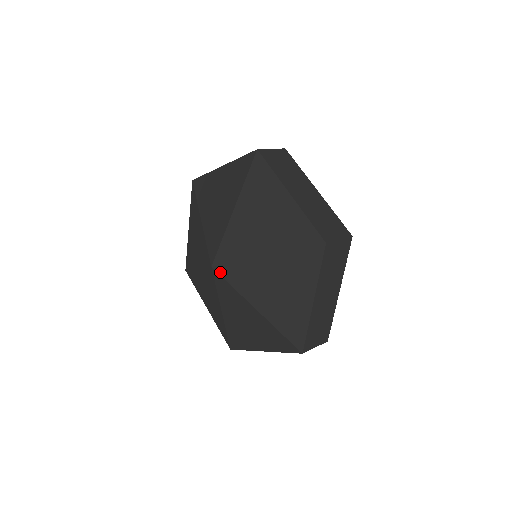
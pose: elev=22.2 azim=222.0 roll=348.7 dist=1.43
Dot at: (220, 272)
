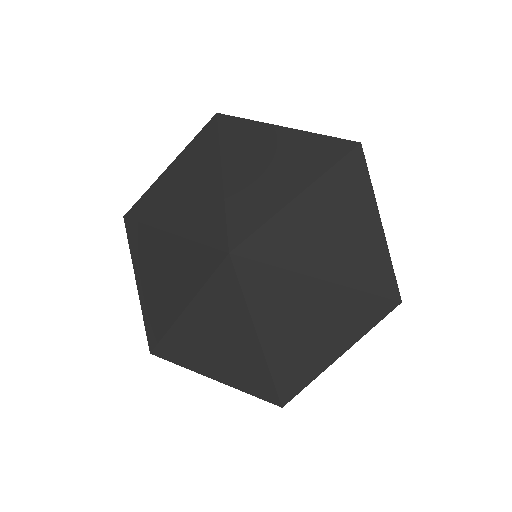
Dot at: (238, 266)
